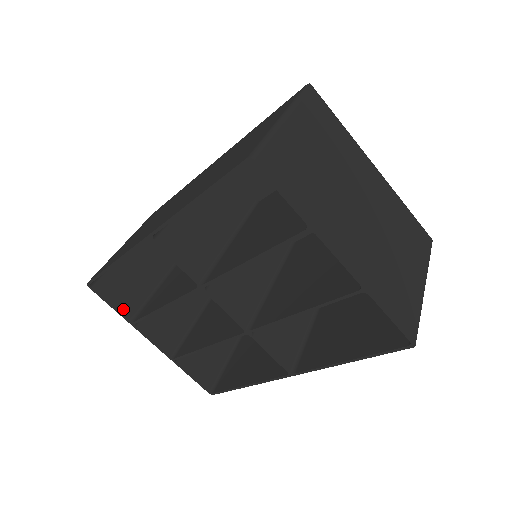
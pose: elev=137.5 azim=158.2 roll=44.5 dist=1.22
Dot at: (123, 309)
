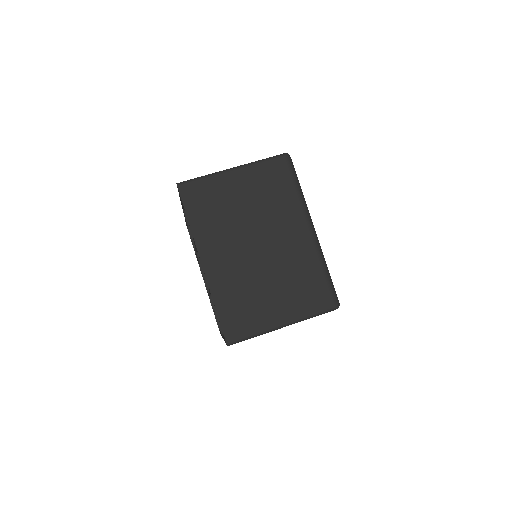
Dot at: occluded
